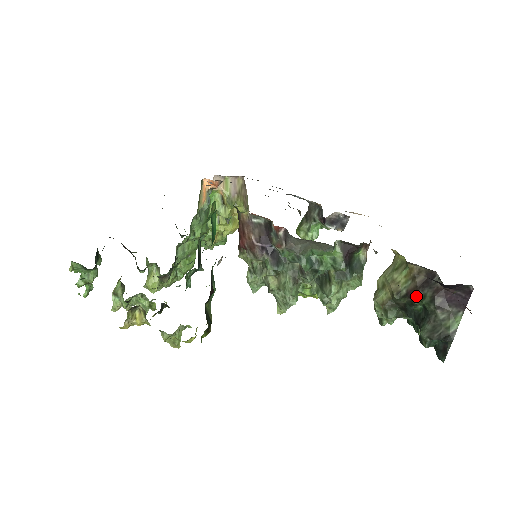
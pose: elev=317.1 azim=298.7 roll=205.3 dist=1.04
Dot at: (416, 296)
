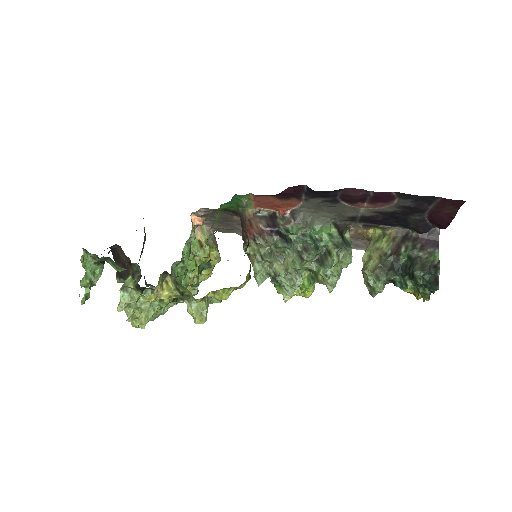
Dot at: (400, 249)
